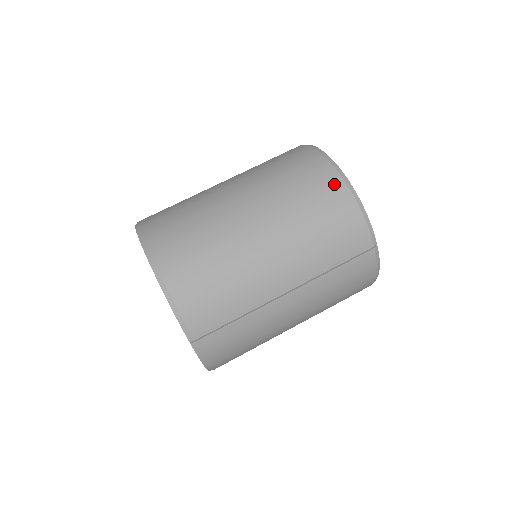
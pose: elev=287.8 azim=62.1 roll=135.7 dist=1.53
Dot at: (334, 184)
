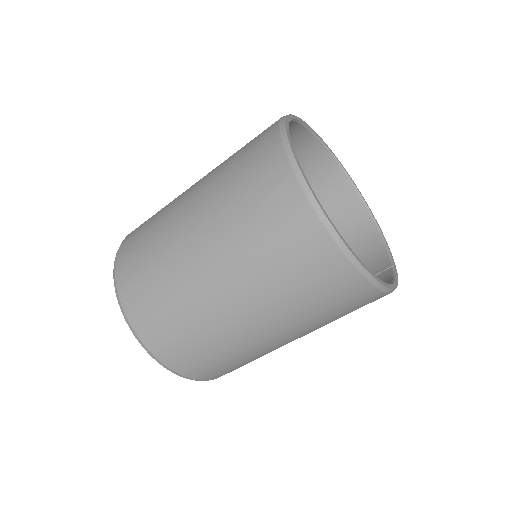
Dot at: (372, 298)
